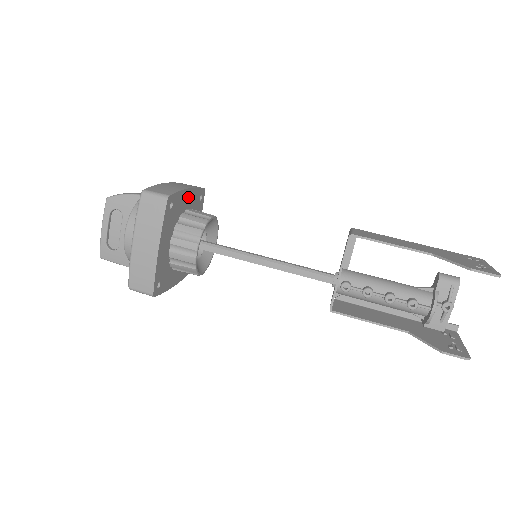
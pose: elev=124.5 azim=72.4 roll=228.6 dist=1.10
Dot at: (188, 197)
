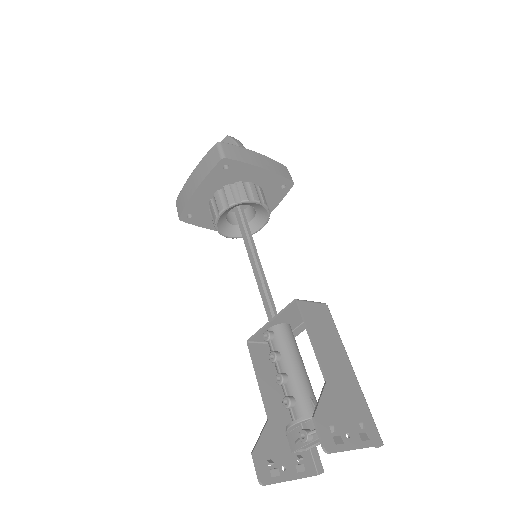
Dot at: (260, 175)
